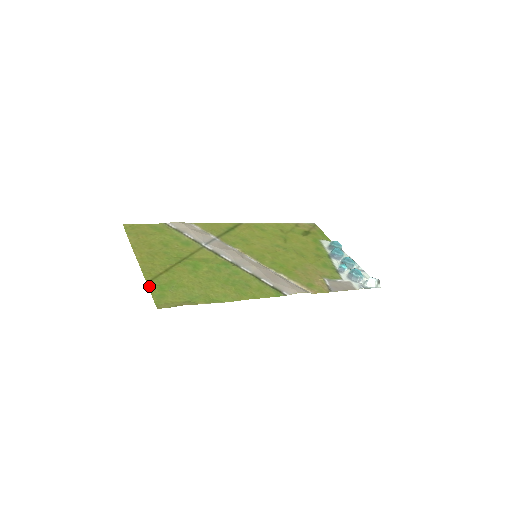
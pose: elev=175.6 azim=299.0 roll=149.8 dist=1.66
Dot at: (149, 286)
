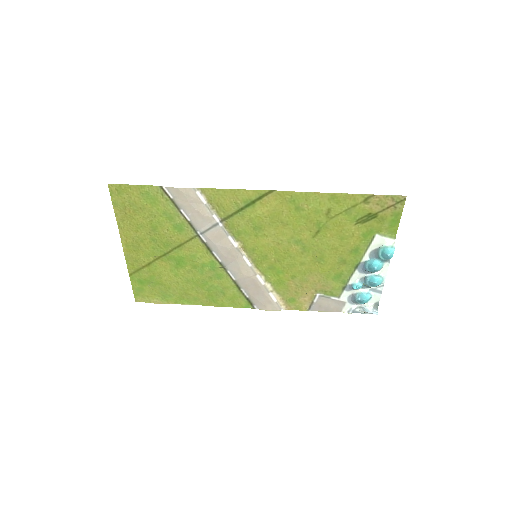
Dot at: (131, 279)
